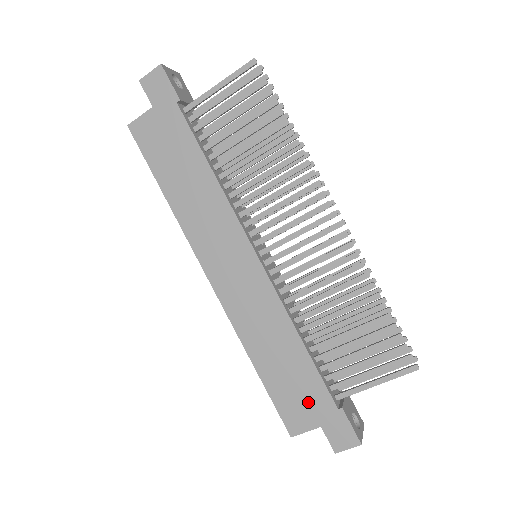
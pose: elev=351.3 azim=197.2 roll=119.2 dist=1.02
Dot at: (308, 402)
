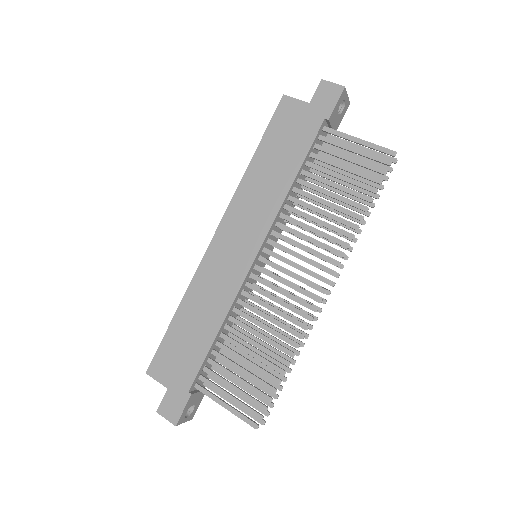
Dot at: (179, 367)
